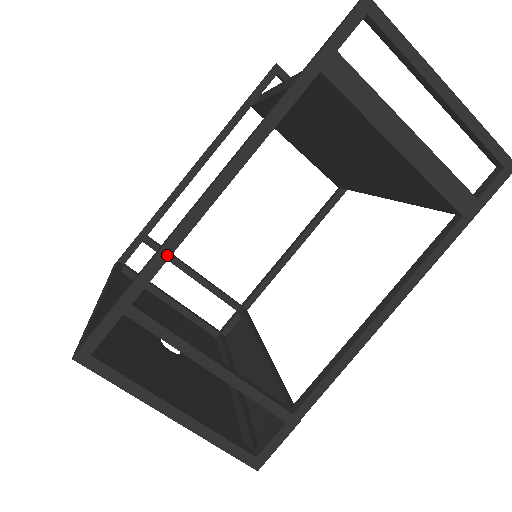
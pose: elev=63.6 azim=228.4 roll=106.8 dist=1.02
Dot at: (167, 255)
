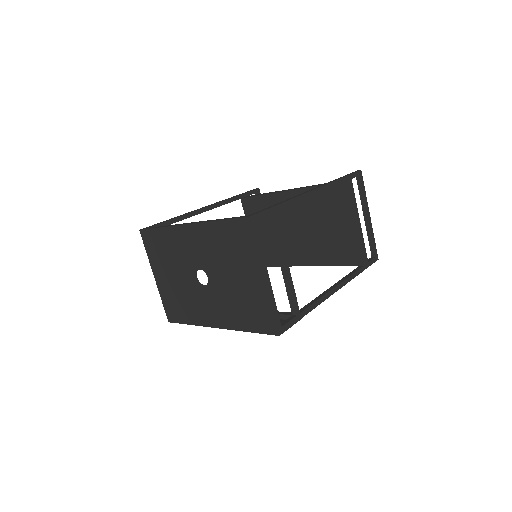
Dot at: (293, 203)
